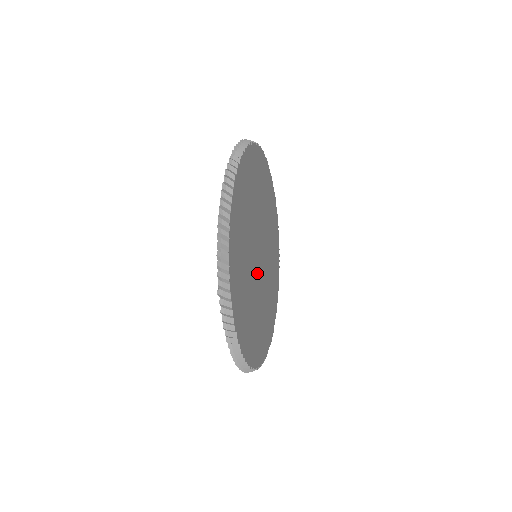
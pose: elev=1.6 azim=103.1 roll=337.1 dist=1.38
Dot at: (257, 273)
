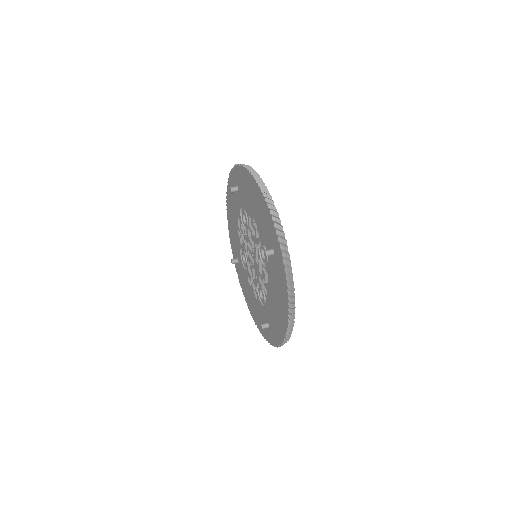
Dot at: occluded
